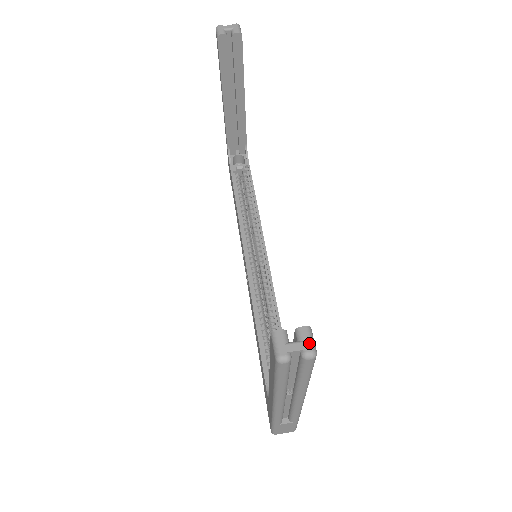
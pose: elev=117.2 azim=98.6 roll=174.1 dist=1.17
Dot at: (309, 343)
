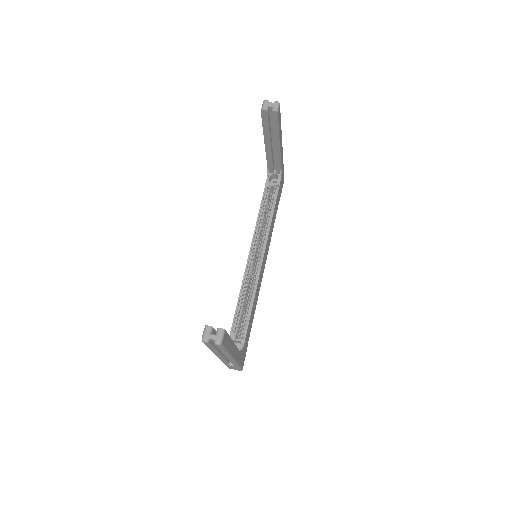
Dot at: (219, 337)
